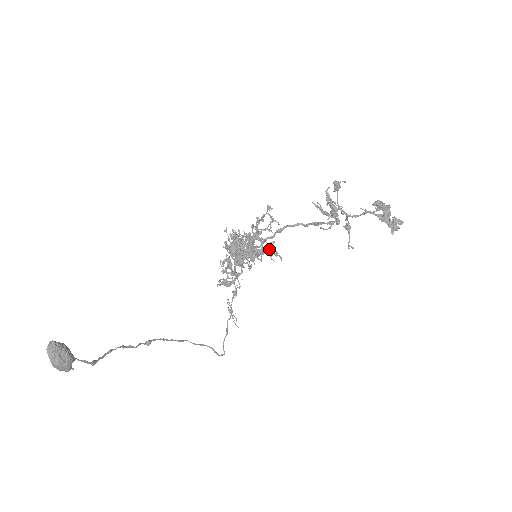
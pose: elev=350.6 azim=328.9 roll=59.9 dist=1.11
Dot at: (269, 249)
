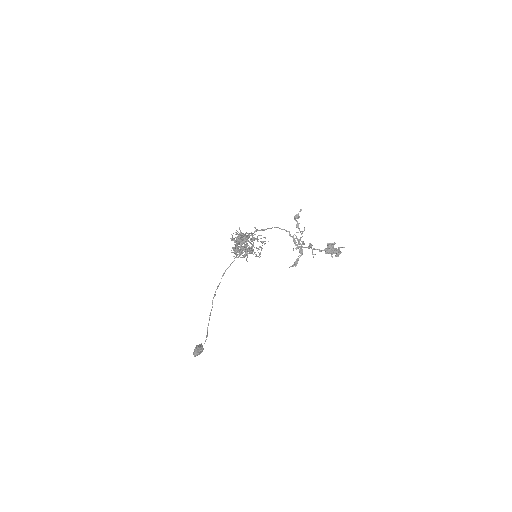
Dot at: occluded
